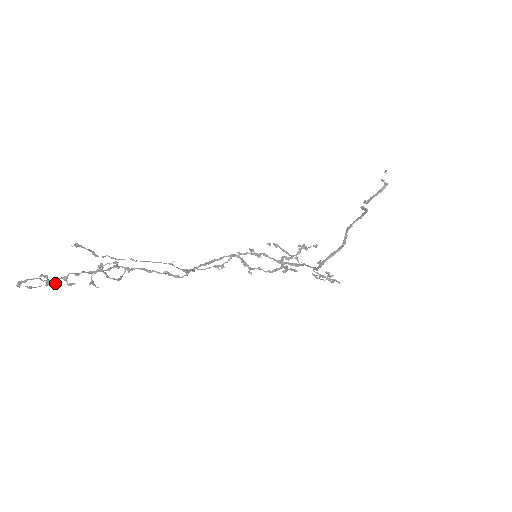
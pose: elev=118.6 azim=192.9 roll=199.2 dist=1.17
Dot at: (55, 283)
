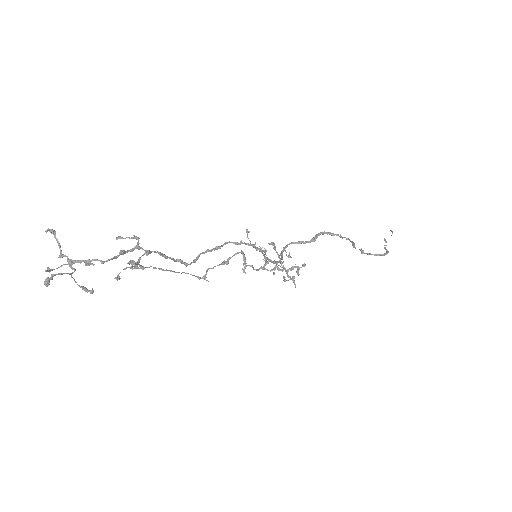
Dot at: (92, 293)
